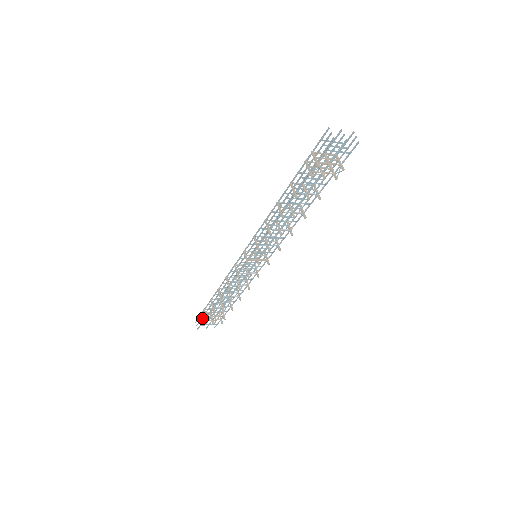
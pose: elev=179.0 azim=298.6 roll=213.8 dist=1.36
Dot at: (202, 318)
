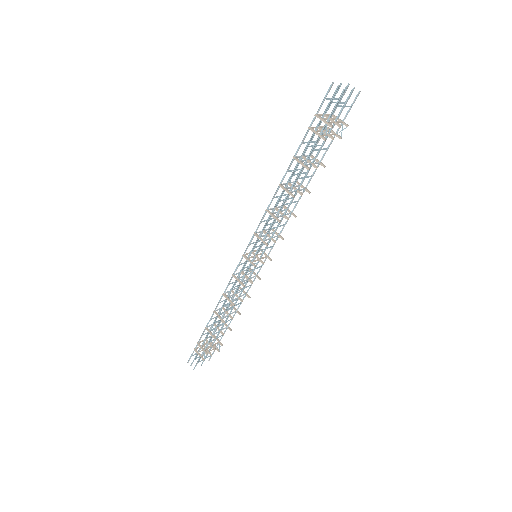
Dot at: (198, 354)
